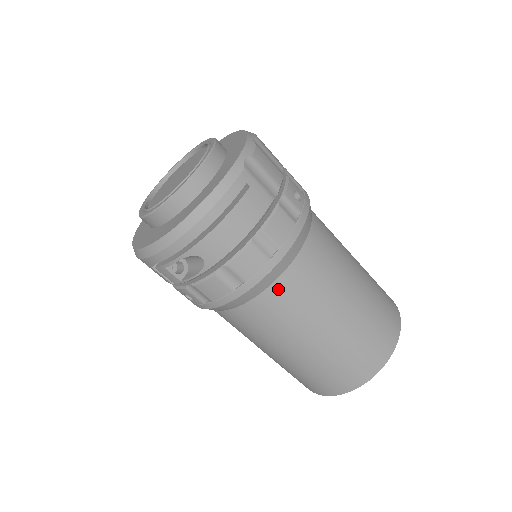
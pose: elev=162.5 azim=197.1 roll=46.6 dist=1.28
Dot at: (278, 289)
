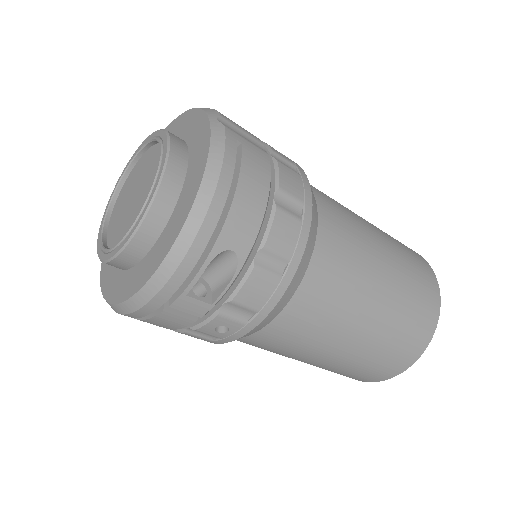
Dot at: (321, 257)
